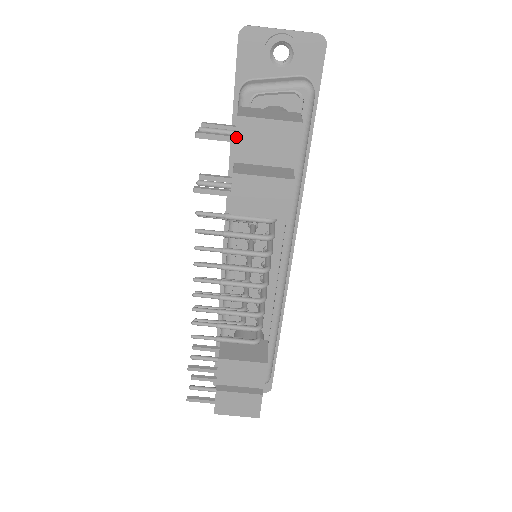
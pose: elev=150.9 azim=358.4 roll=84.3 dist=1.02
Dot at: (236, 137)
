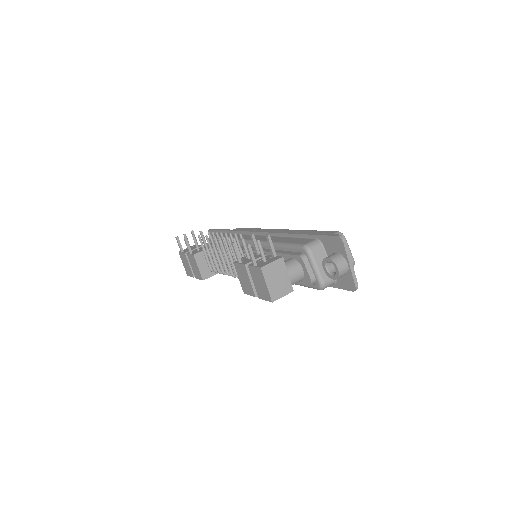
Dot at: (255, 267)
